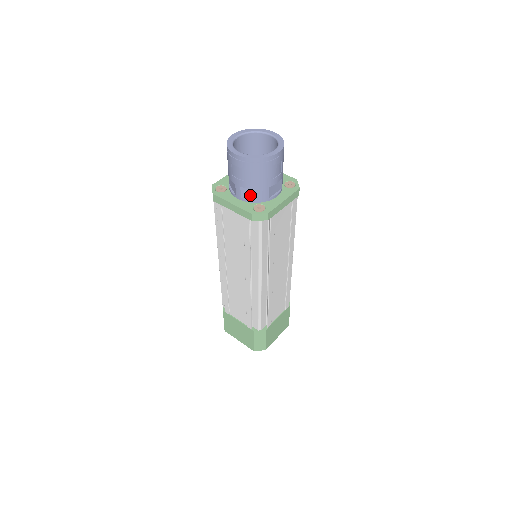
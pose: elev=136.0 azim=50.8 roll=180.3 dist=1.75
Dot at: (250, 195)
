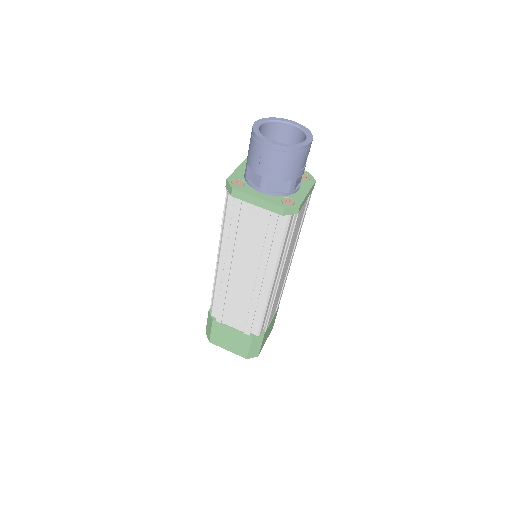
Dot at: (277, 188)
